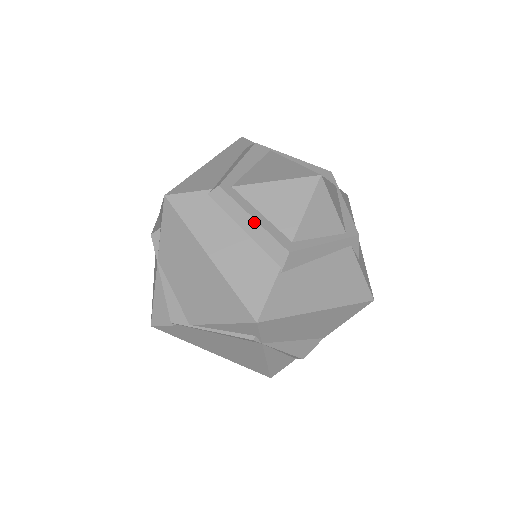
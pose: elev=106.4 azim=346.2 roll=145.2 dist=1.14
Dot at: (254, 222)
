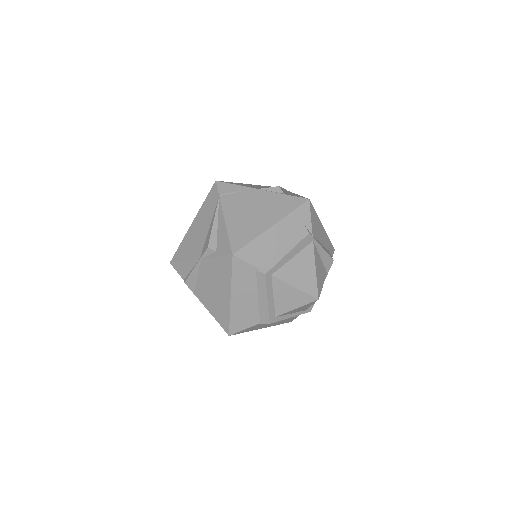
Dot at: (266, 301)
